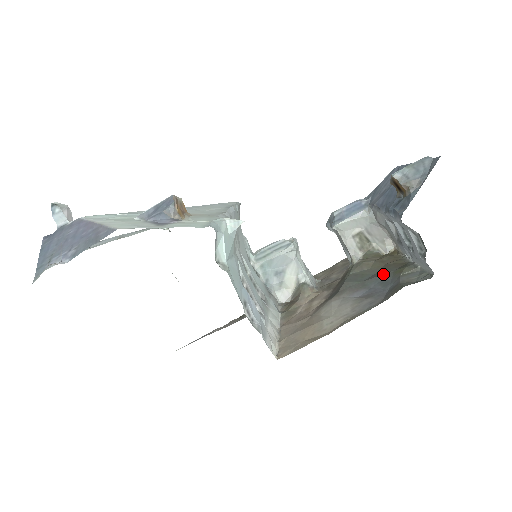
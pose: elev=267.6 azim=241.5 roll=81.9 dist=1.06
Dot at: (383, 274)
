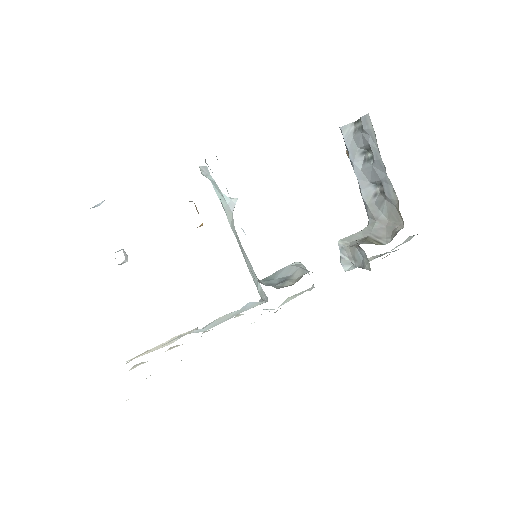
Dot at: occluded
